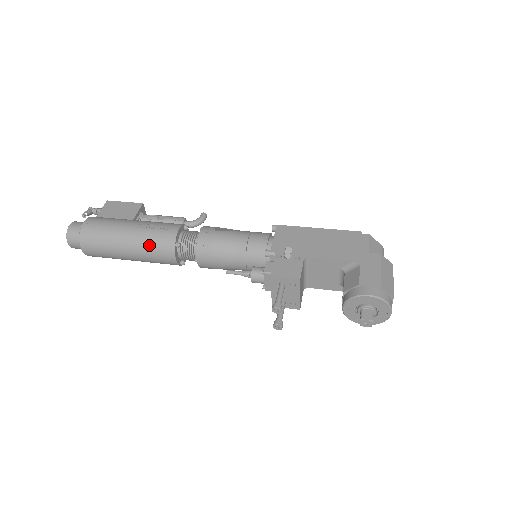
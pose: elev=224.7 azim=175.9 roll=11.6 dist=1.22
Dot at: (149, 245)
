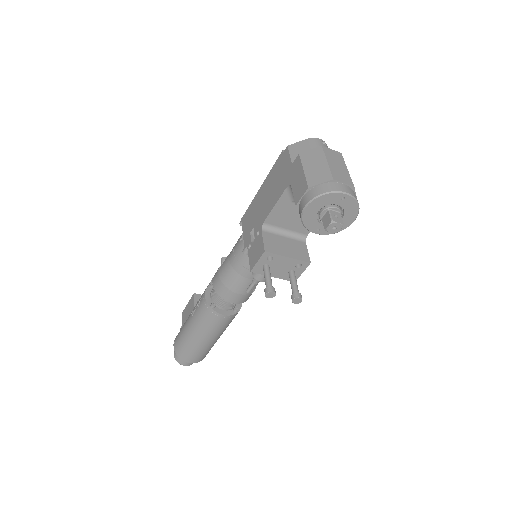
Dot at: (203, 324)
